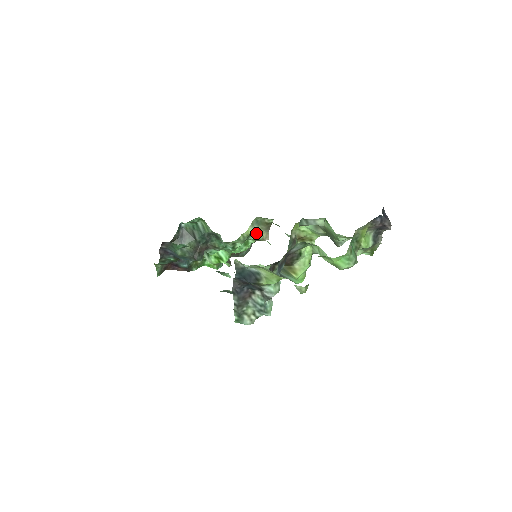
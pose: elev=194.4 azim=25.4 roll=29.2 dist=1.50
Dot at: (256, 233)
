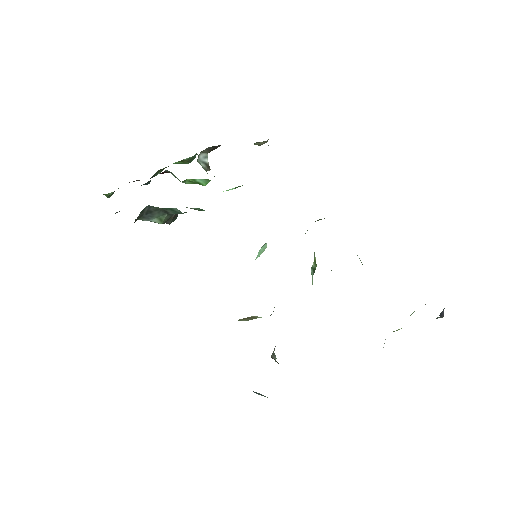
Dot at: occluded
